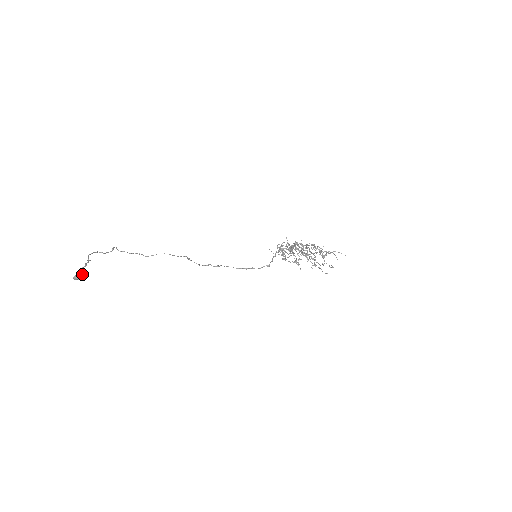
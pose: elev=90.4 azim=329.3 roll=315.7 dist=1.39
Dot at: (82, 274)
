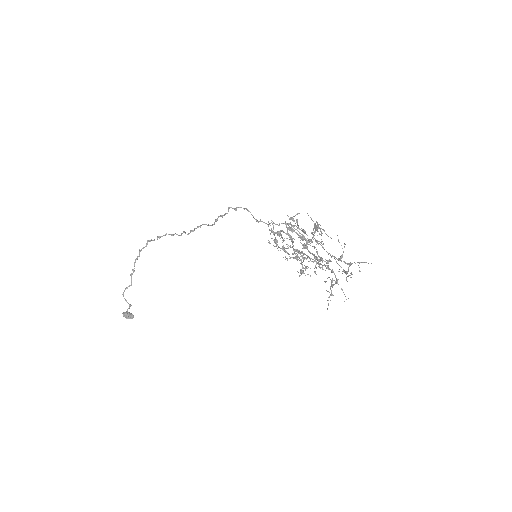
Dot at: (131, 314)
